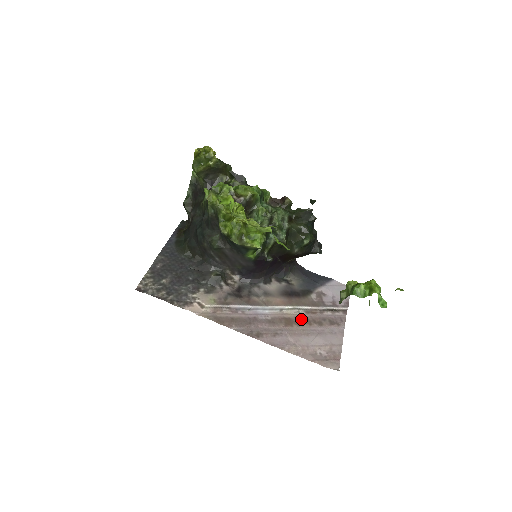
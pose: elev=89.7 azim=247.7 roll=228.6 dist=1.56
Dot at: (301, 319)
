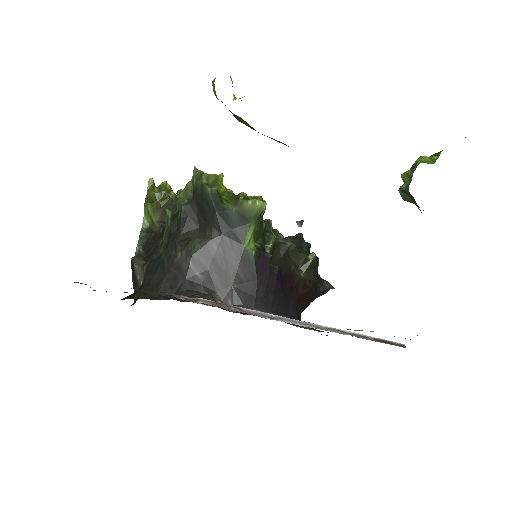
Dot at: occluded
